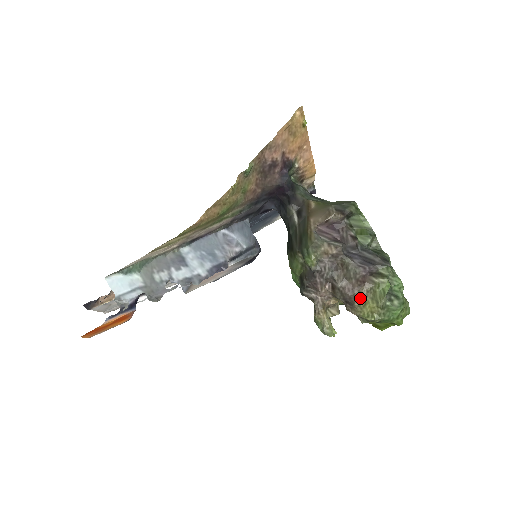
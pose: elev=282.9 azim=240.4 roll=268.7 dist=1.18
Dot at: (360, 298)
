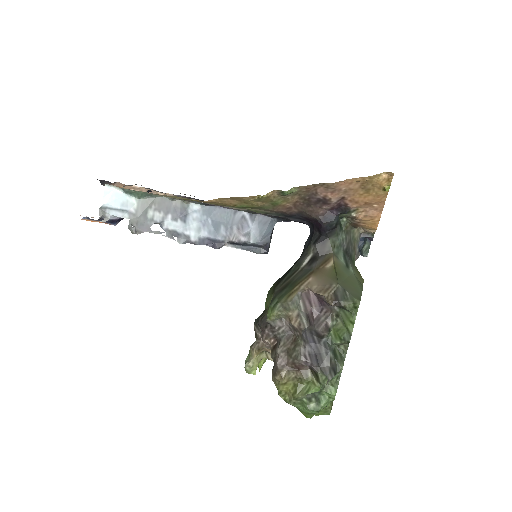
Dot at: (282, 377)
